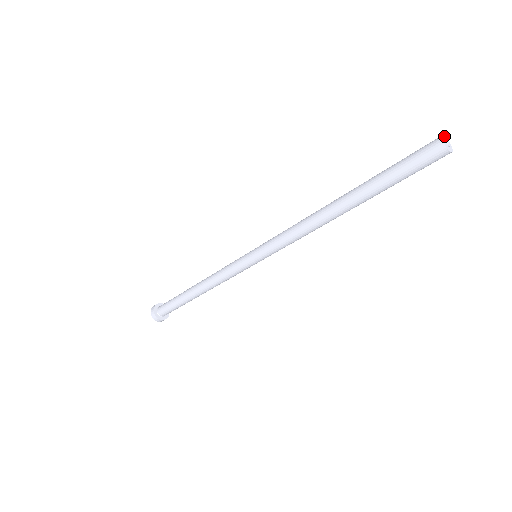
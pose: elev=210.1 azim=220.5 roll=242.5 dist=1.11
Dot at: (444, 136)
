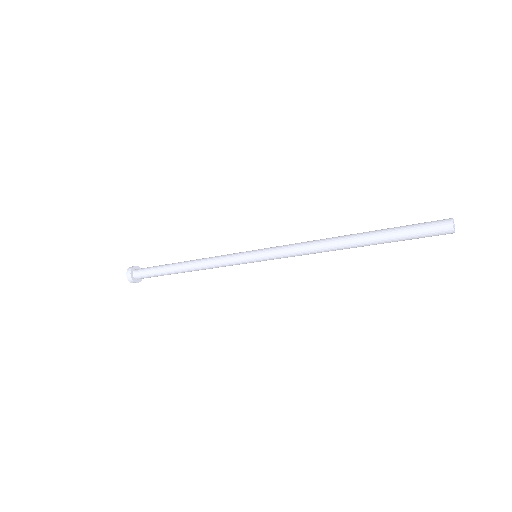
Dot at: (452, 220)
